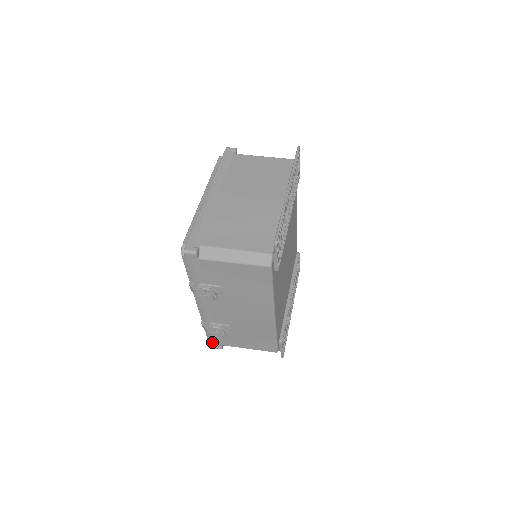
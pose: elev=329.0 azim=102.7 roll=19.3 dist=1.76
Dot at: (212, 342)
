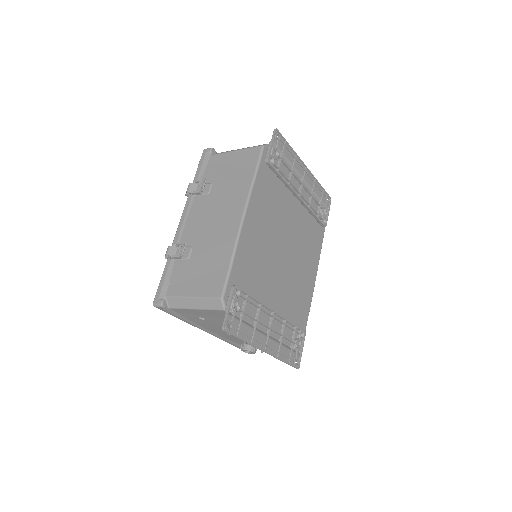
Dot at: (159, 289)
